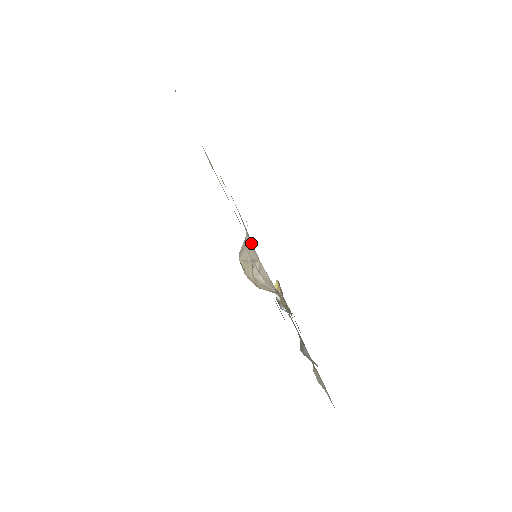
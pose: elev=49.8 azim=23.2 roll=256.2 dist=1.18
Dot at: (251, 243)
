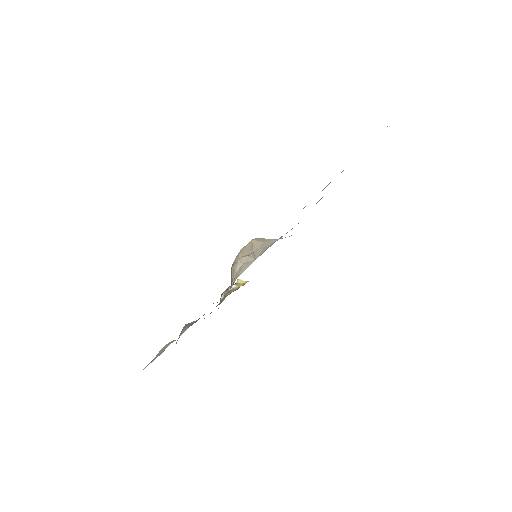
Dot at: occluded
